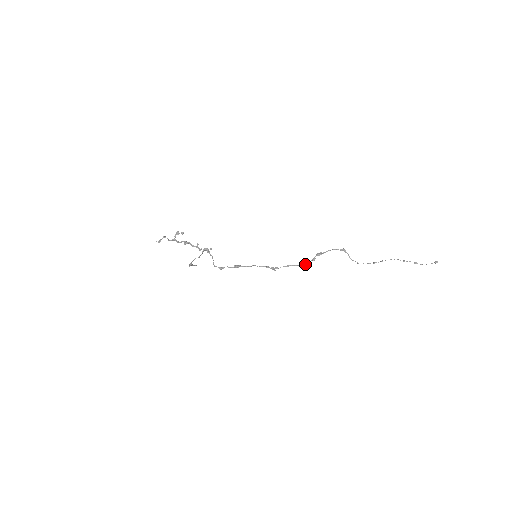
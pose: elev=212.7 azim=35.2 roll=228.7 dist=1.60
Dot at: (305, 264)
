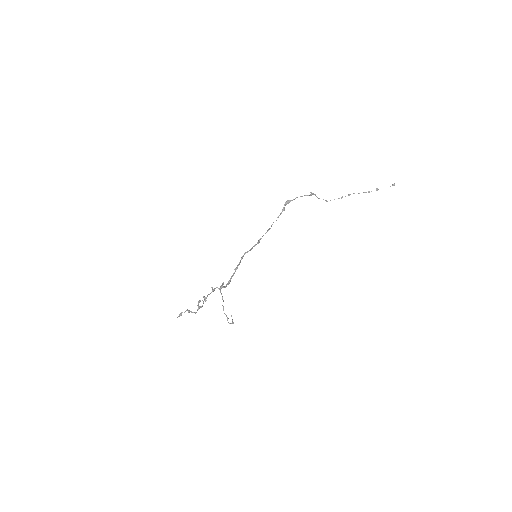
Dot at: (278, 217)
